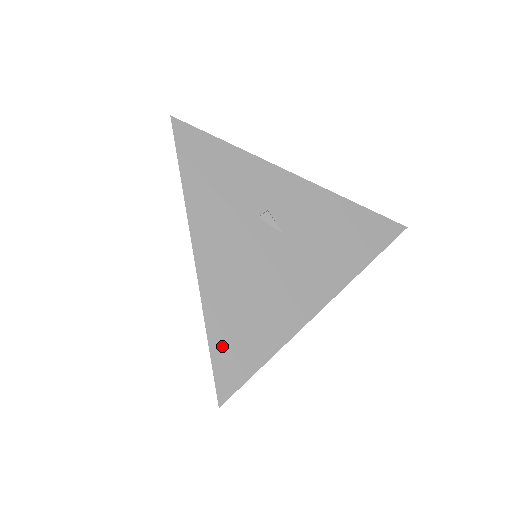
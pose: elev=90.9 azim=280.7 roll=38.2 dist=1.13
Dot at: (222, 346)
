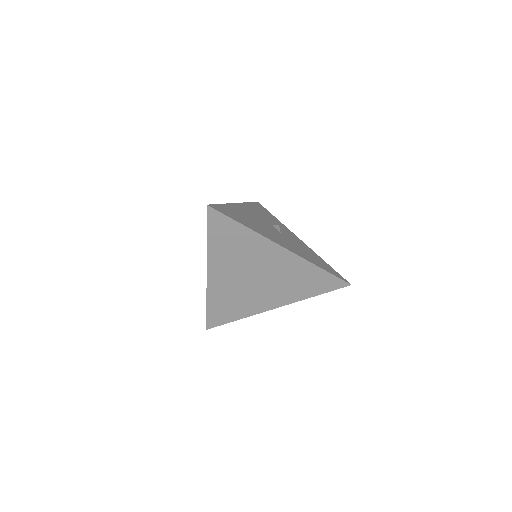
Dot at: (225, 208)
